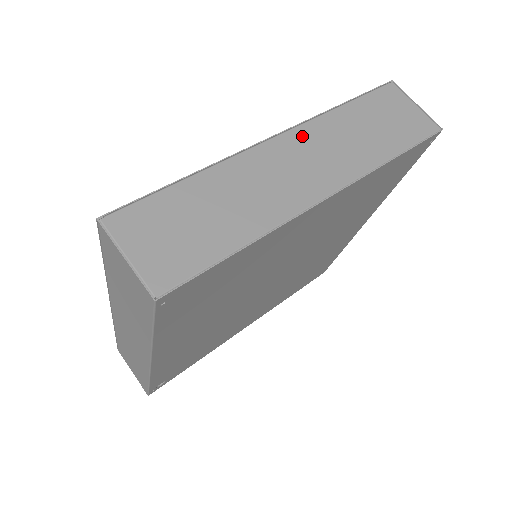
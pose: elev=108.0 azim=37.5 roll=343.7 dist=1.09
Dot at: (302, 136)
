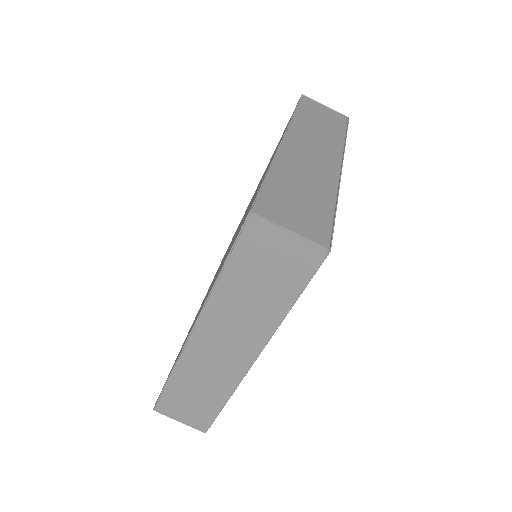
Dot at: (296, 134)
